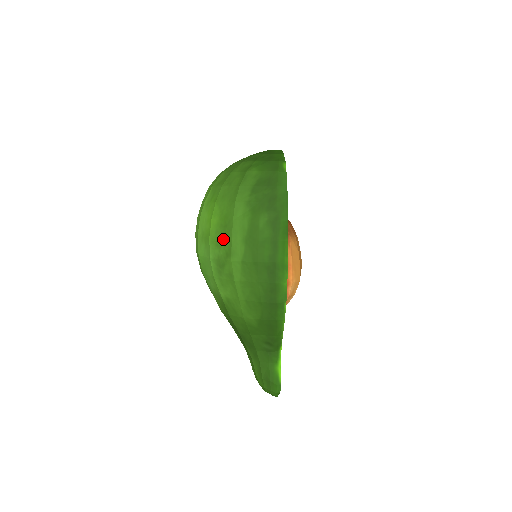
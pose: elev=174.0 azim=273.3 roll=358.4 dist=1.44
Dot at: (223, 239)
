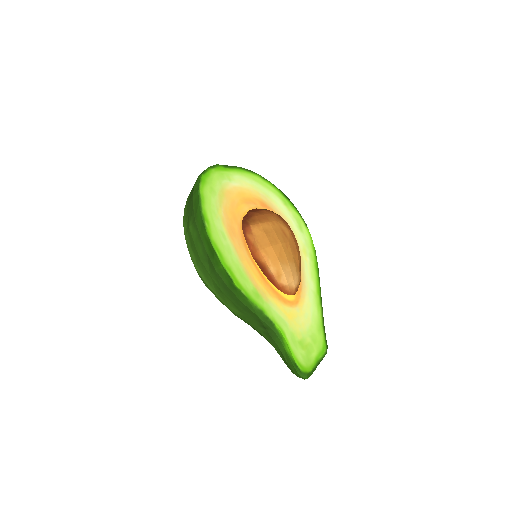
Dot at: occluded
